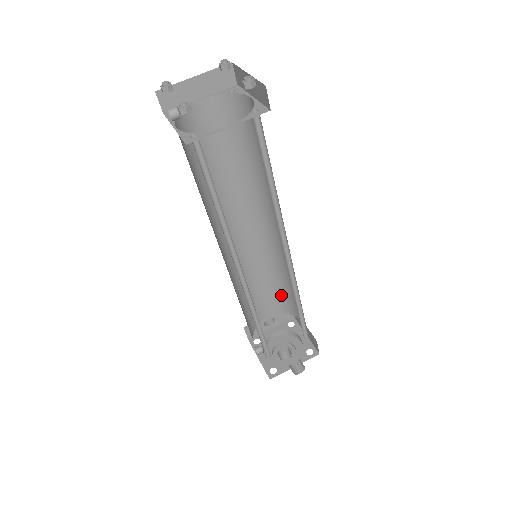
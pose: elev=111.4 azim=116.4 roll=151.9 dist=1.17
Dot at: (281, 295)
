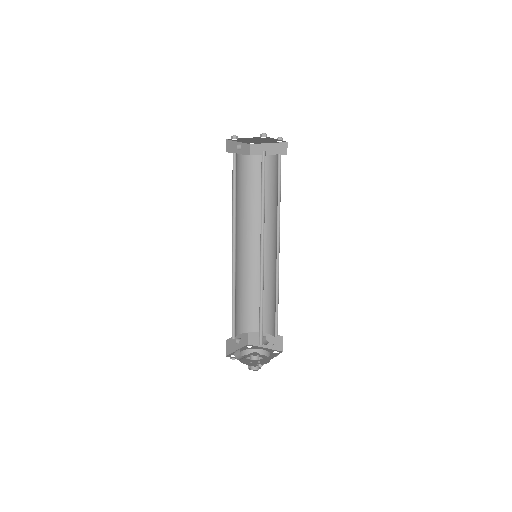
Dot at: (274, 315)
